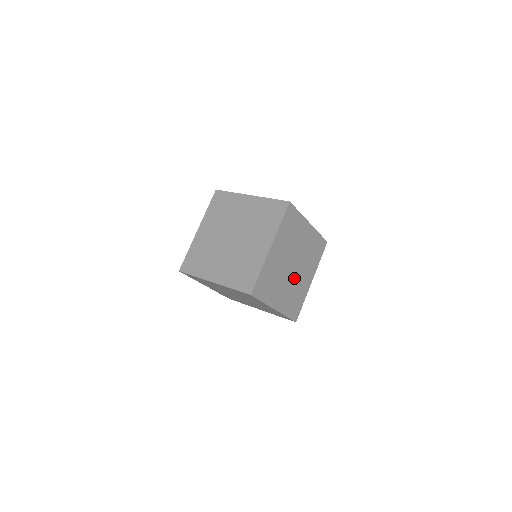
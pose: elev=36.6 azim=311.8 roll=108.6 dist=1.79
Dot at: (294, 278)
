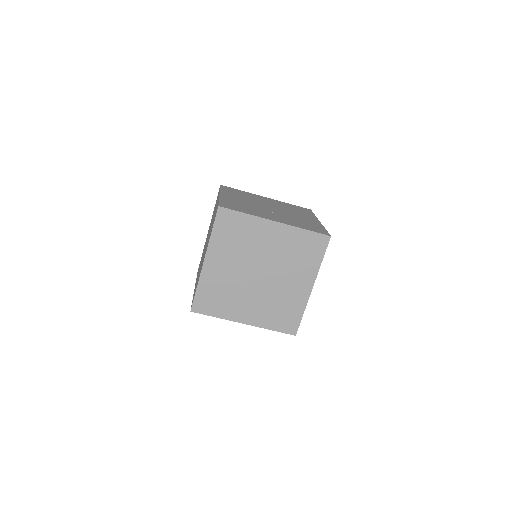
Dot at: occluded
